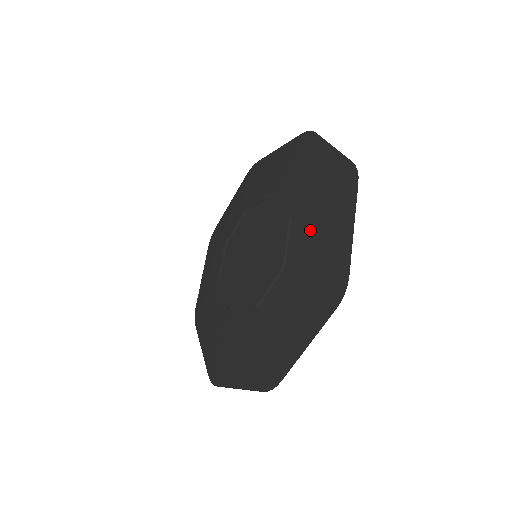
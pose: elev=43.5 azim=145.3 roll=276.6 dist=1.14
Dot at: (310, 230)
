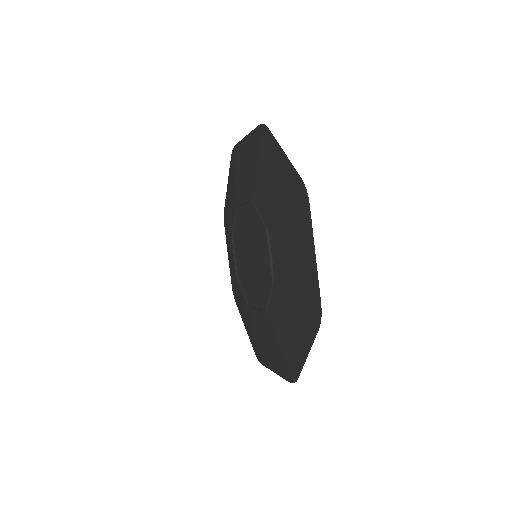
Dot at: (284, 249)
